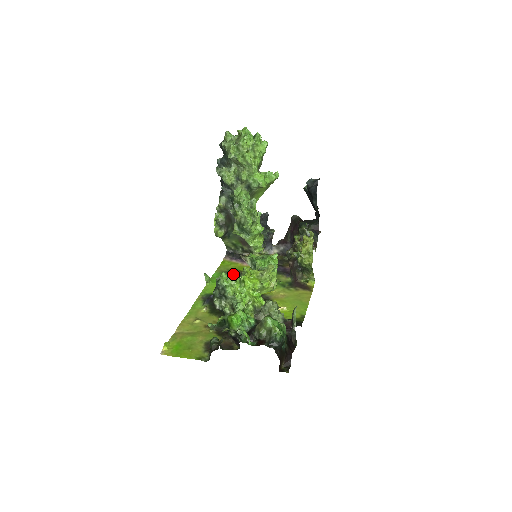
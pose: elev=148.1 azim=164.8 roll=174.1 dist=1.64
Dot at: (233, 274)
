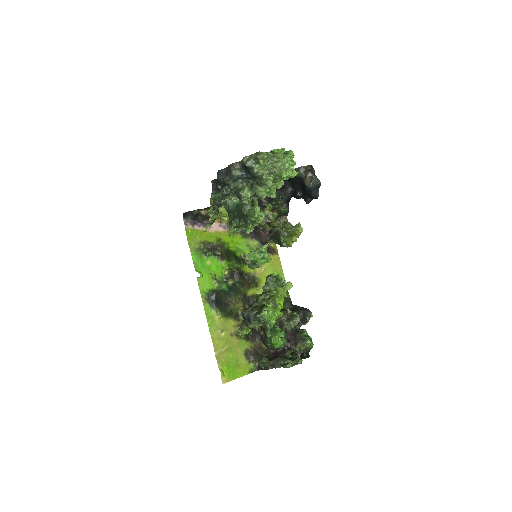
Dot at: (212, 254)
